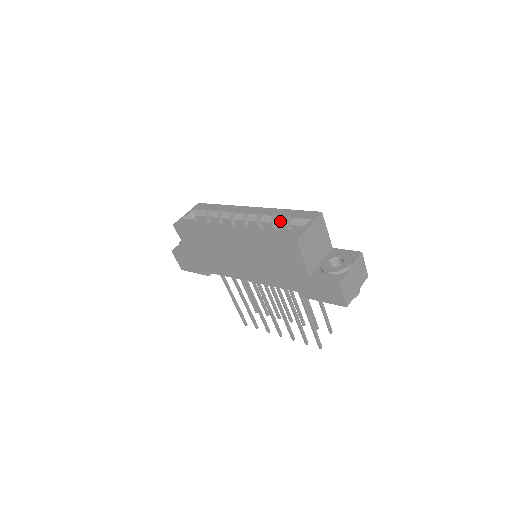
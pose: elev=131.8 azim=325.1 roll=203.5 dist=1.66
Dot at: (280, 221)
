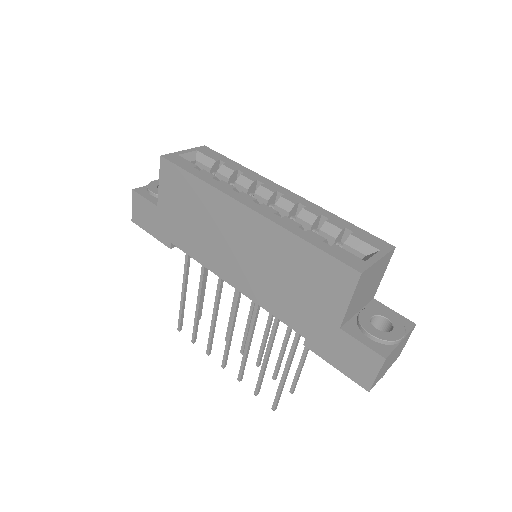
Dot at: (329, 230)
